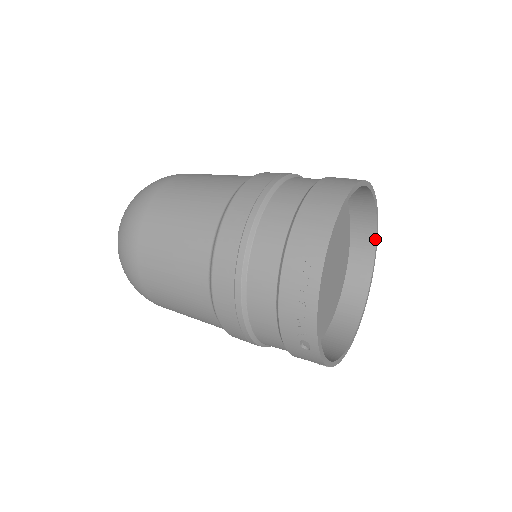
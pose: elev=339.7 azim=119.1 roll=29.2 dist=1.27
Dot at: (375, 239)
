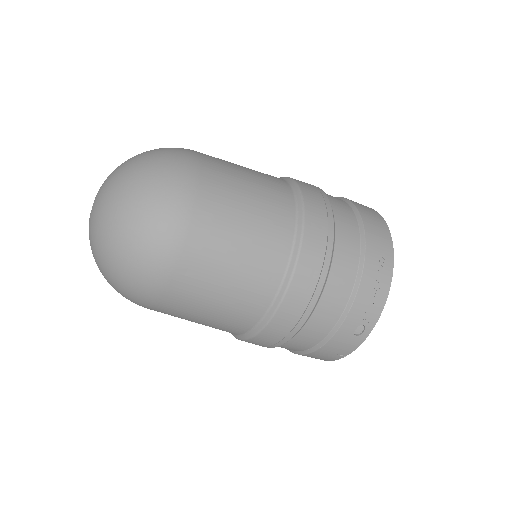
Dot at: occluded
